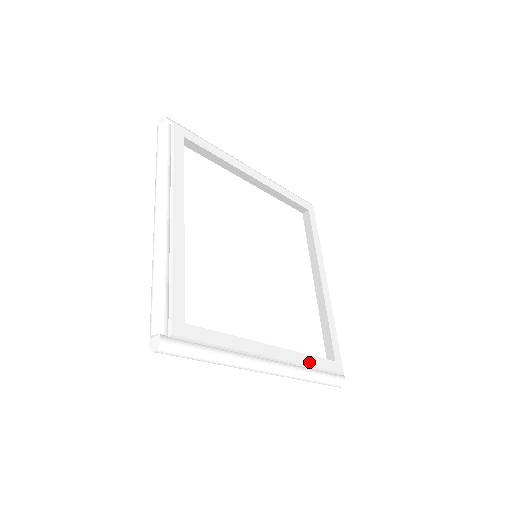
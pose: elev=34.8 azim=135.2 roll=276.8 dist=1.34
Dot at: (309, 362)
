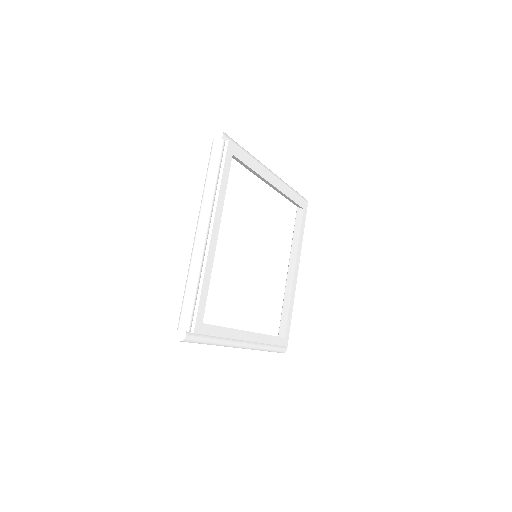
Dot at: (269, 341)
